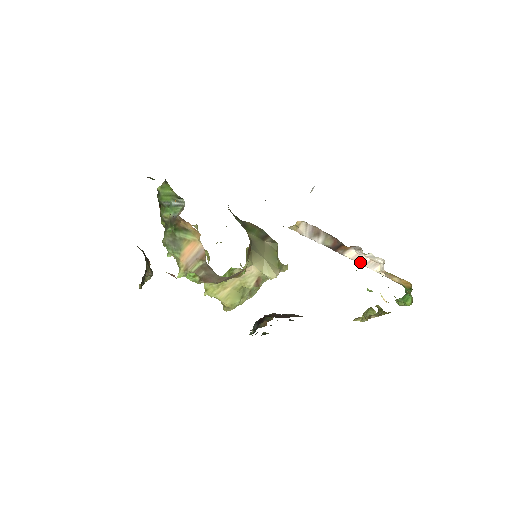
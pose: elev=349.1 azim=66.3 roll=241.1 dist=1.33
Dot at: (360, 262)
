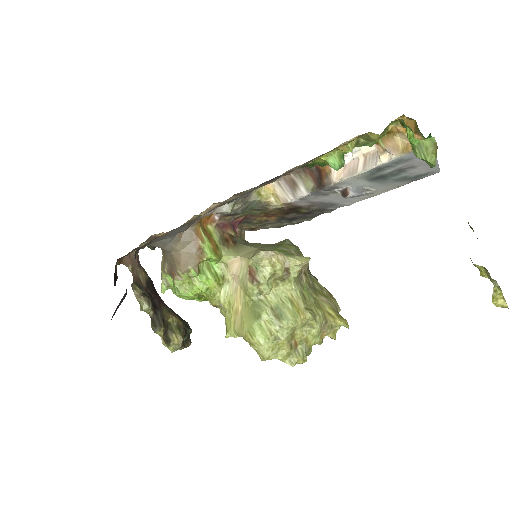
Dot at: (356, 172)
